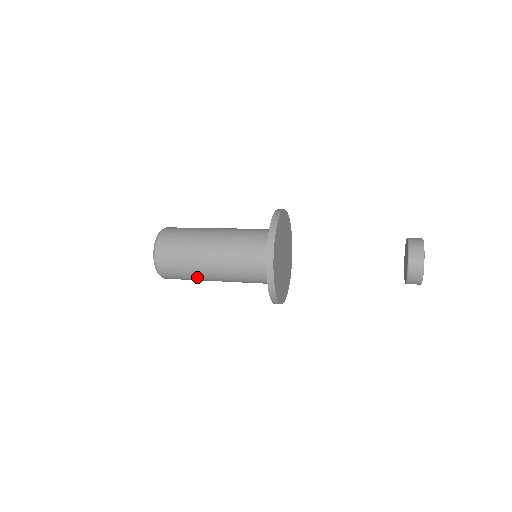
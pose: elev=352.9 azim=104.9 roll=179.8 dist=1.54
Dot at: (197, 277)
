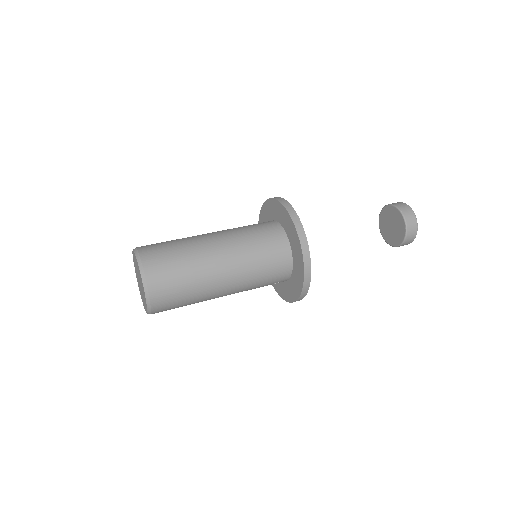
Dot at: (202, 292)
